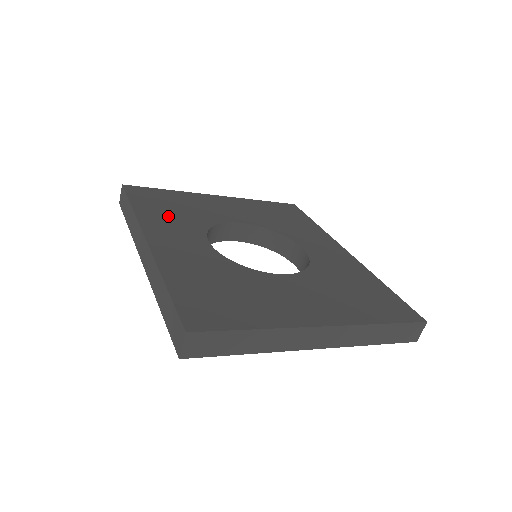
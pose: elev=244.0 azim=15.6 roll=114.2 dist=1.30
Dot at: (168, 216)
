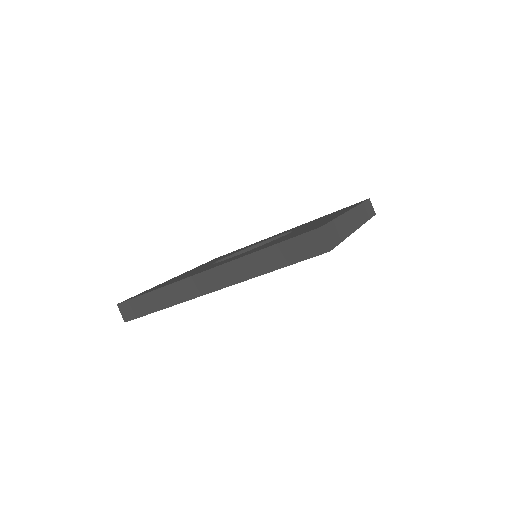
Dot at: (183, 277)
